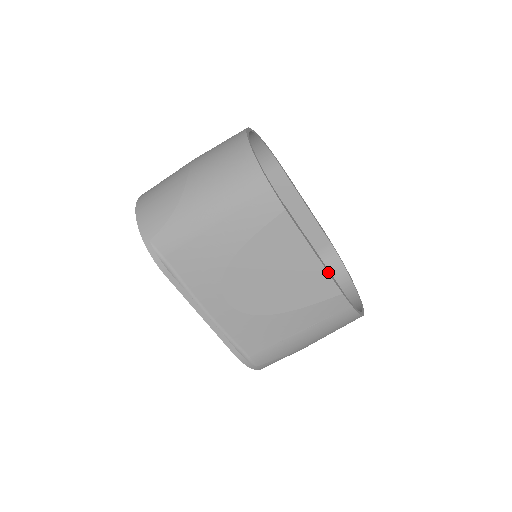
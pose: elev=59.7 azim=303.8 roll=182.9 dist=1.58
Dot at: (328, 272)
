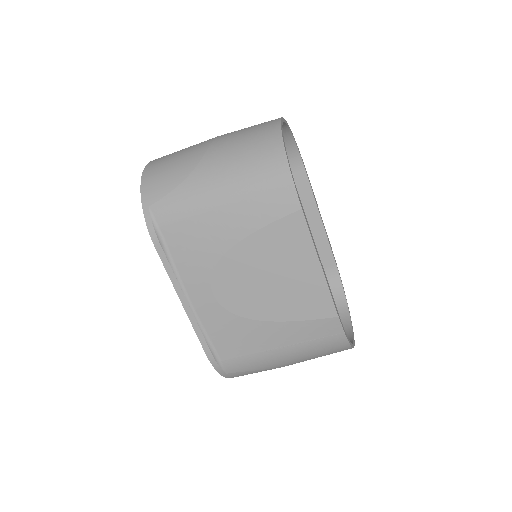
Dot at: (329, 289)
